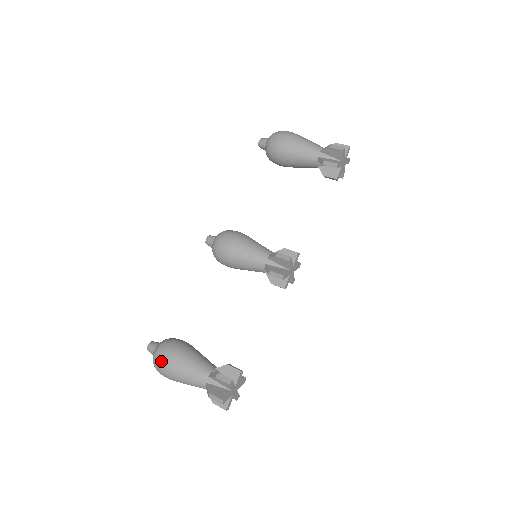
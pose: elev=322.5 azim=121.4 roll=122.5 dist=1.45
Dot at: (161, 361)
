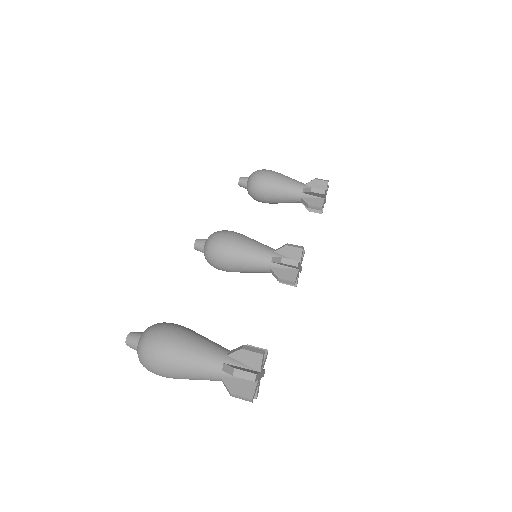
Dot at: (158, 339)
